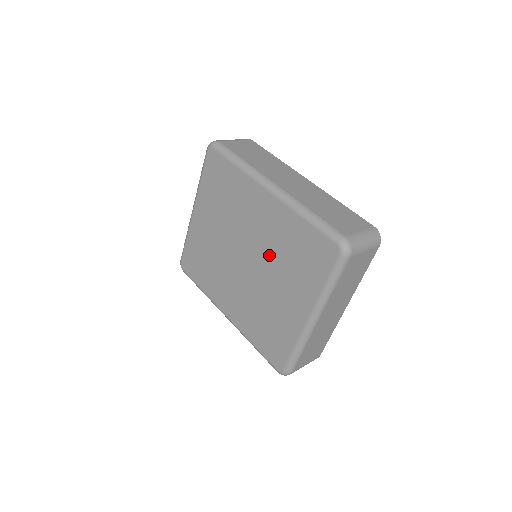
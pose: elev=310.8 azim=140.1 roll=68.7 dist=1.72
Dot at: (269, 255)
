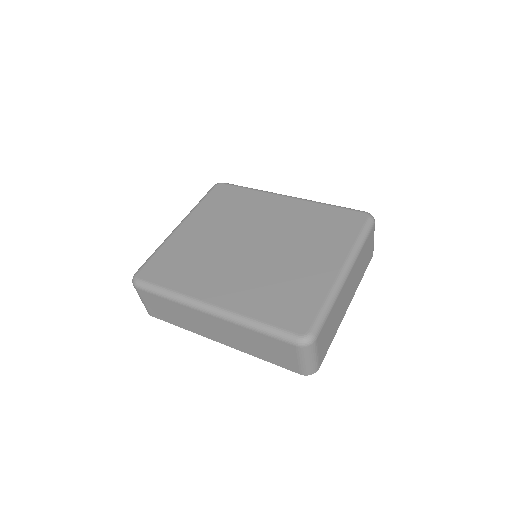
Dot at: (288, 234)
